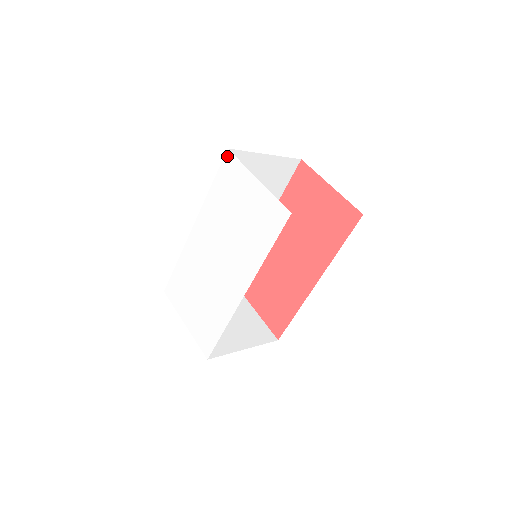
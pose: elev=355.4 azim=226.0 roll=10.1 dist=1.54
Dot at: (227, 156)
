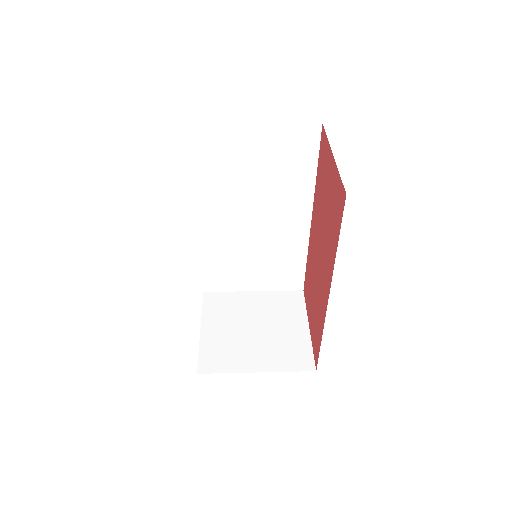
Dot at: occluded
